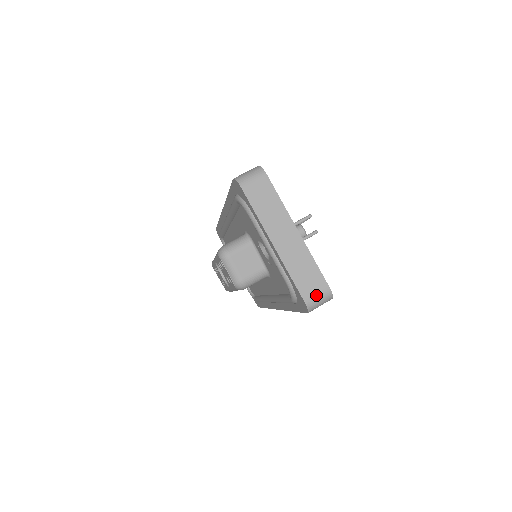
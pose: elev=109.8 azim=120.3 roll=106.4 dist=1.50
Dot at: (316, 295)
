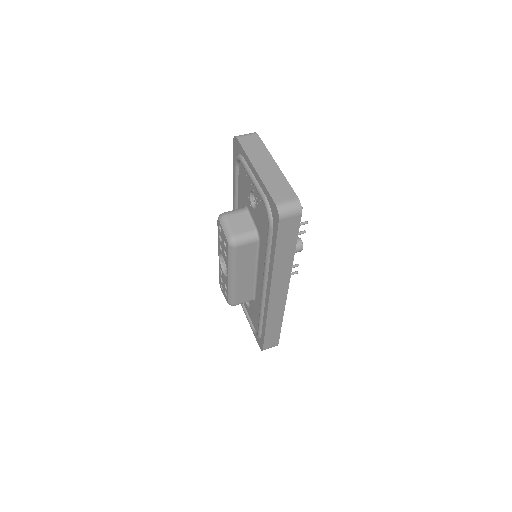
Dot at: (286, 201)
